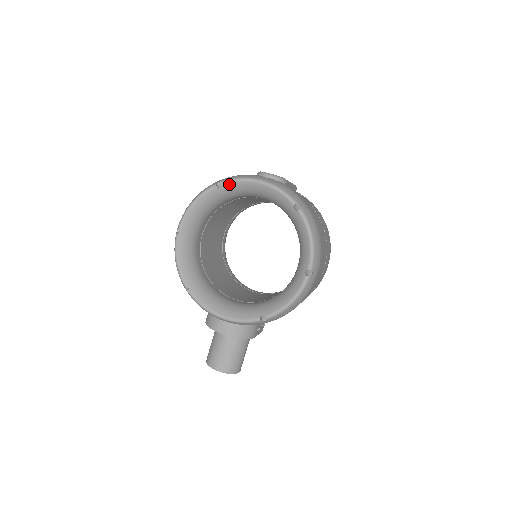
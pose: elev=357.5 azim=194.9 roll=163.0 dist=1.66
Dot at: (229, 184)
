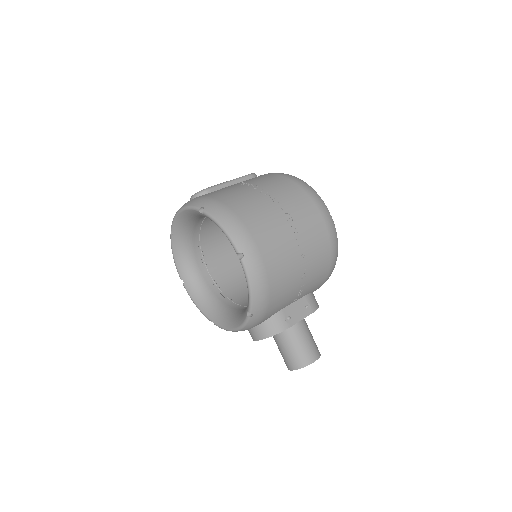
Dot at: (173, 228)
